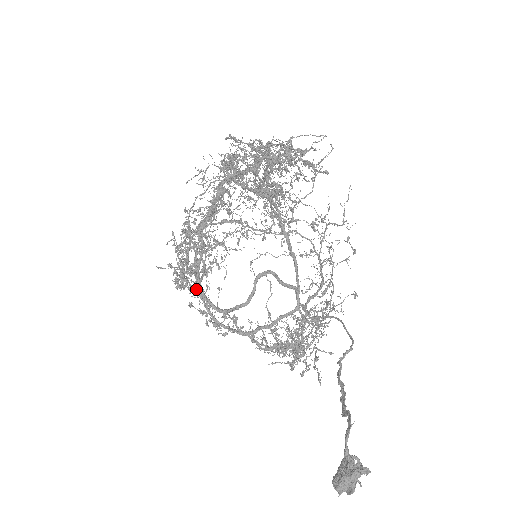
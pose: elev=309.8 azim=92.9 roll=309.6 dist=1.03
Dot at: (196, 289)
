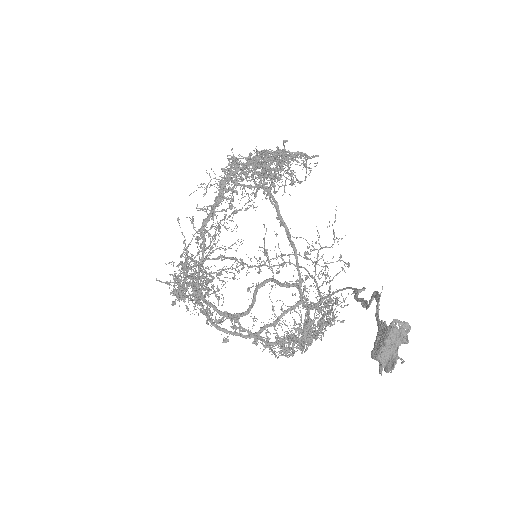
Dot at: (195, 296)
